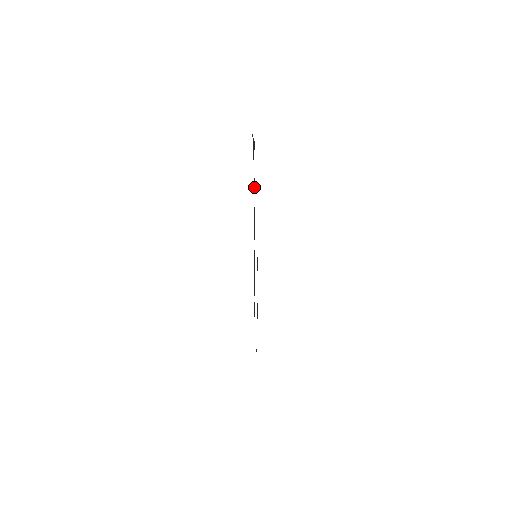
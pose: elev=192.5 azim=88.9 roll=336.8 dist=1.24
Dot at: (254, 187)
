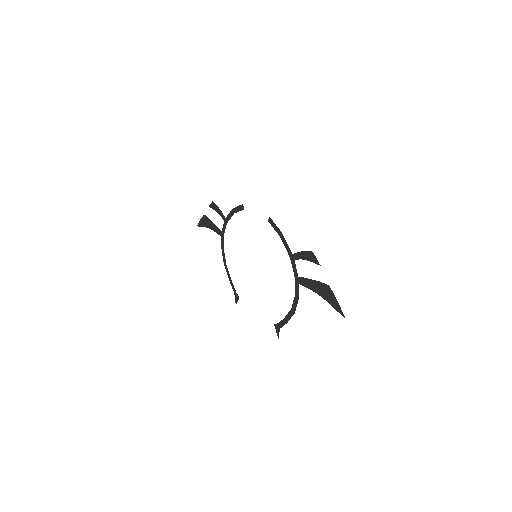
Dot at: (304, 282)
